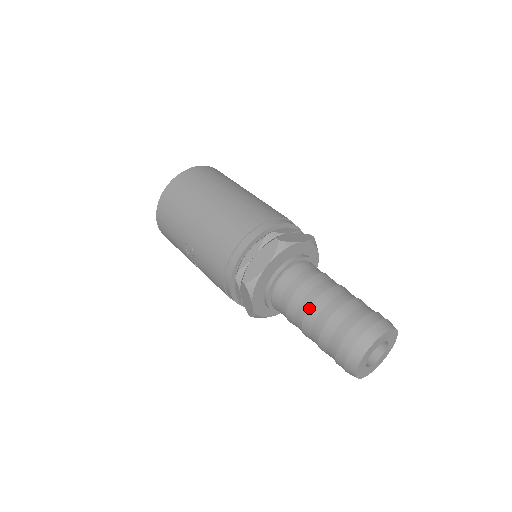
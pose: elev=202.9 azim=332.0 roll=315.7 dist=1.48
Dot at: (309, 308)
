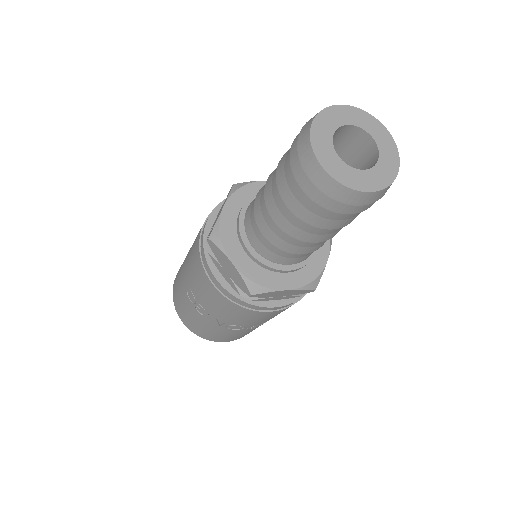
Dot at: (264, 188)
